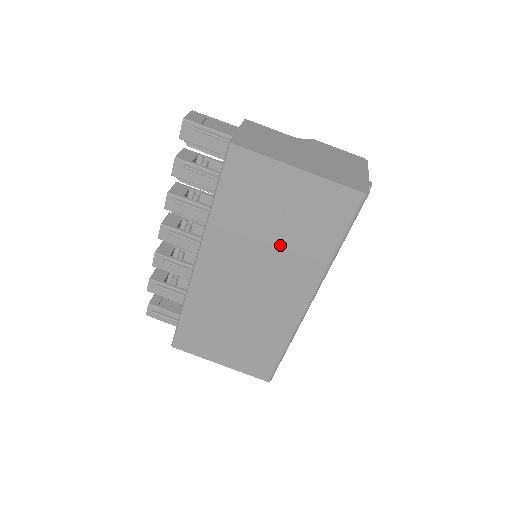
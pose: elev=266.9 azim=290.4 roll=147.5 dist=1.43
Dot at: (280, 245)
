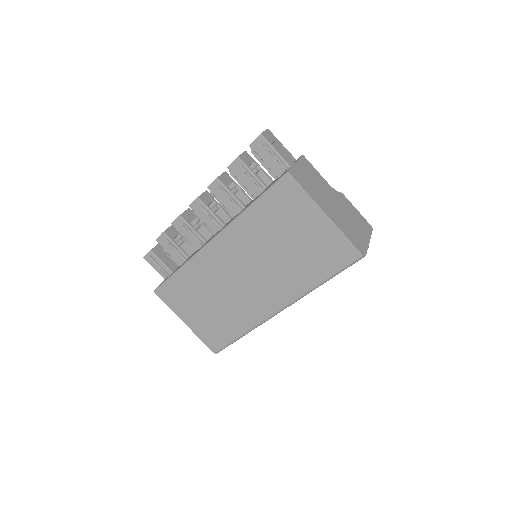
Dot at: (283, 260)
